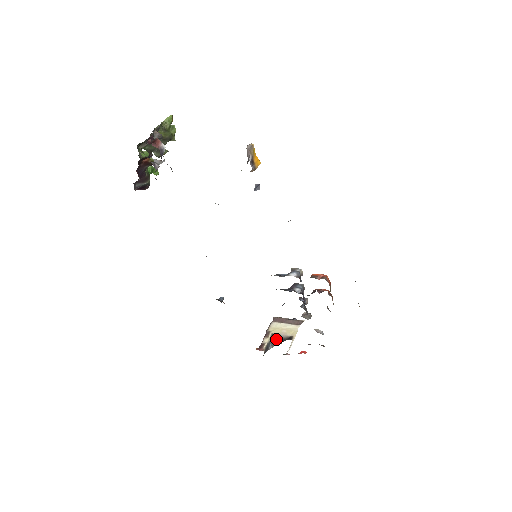
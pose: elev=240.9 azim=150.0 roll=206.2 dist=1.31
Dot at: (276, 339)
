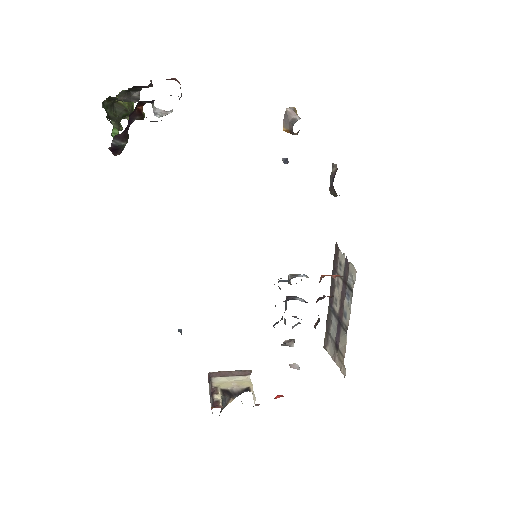
Dot at: (229, 394)
